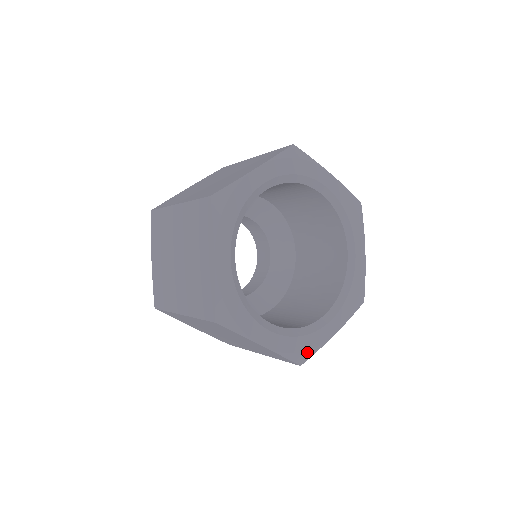
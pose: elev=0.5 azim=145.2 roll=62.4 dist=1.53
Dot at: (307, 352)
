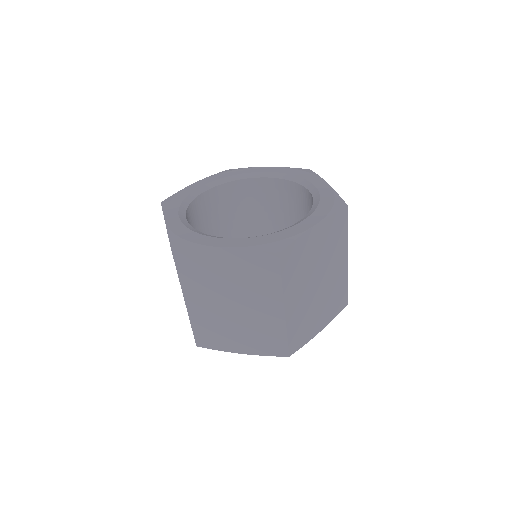
Dot at: (281, 242)
